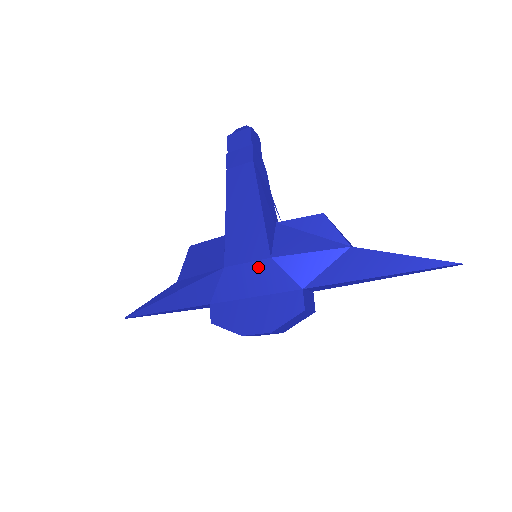
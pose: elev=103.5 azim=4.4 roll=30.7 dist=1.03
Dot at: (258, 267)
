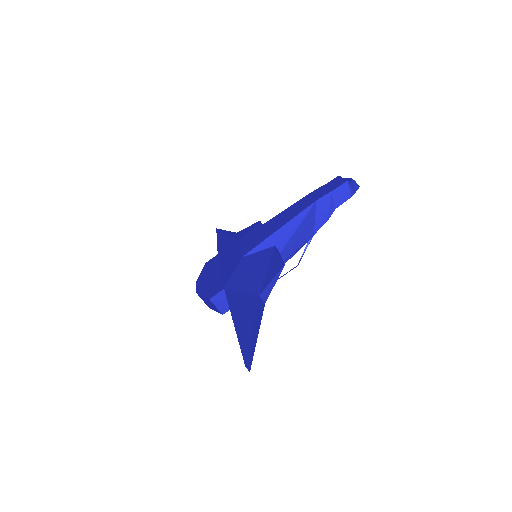
Dot at: (237, 256)
